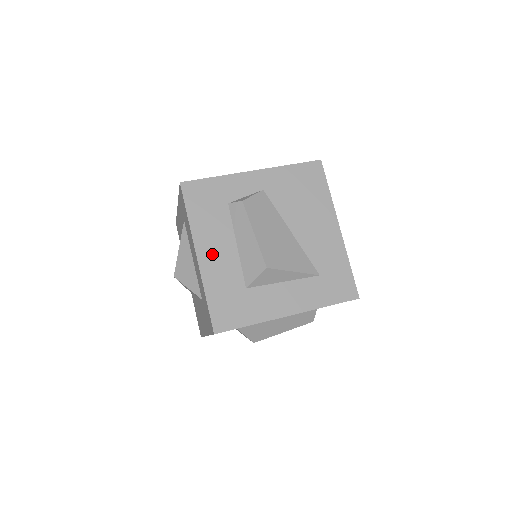
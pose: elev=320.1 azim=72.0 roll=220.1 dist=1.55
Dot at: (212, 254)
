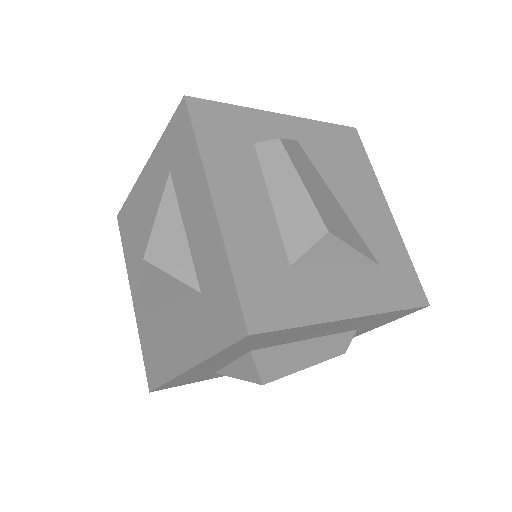
Dot at: (236, 205)
